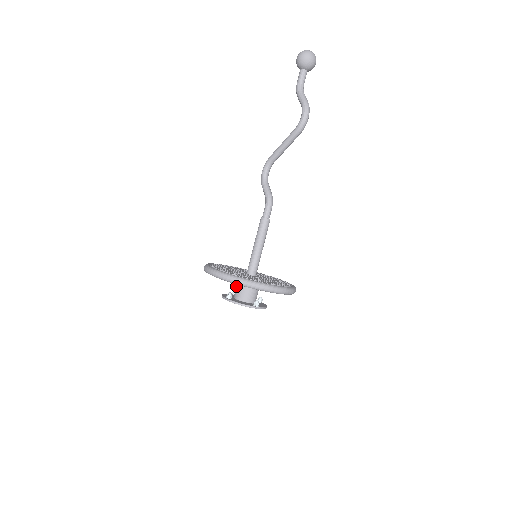
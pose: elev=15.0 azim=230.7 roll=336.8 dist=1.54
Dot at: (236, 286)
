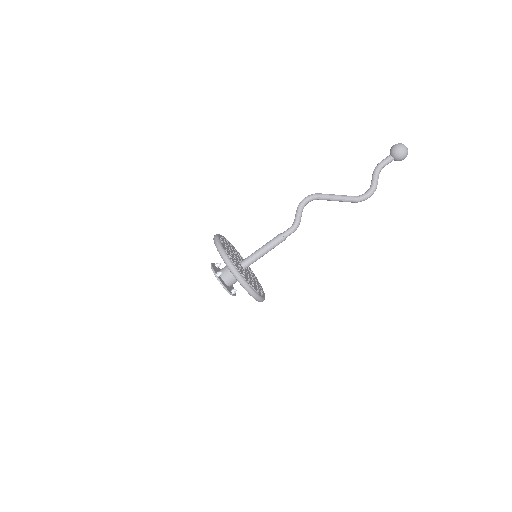
Dot at: (226, 267)
